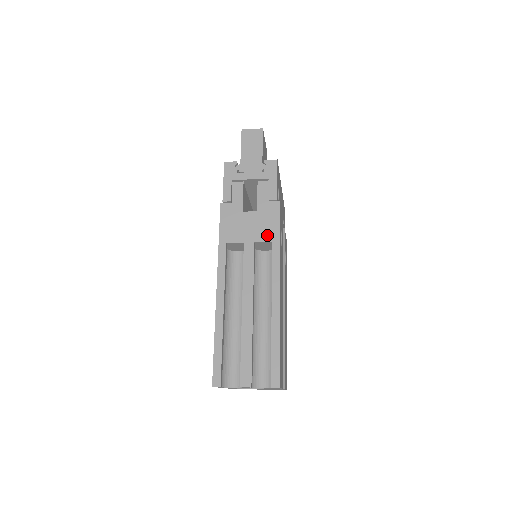
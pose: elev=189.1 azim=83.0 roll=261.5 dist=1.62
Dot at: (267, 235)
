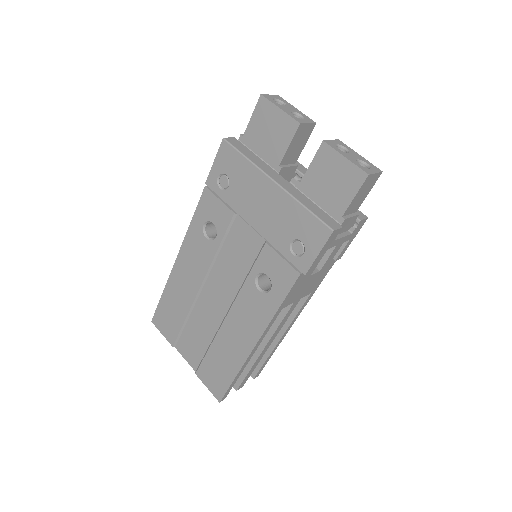
Dot at: (312, 289)
